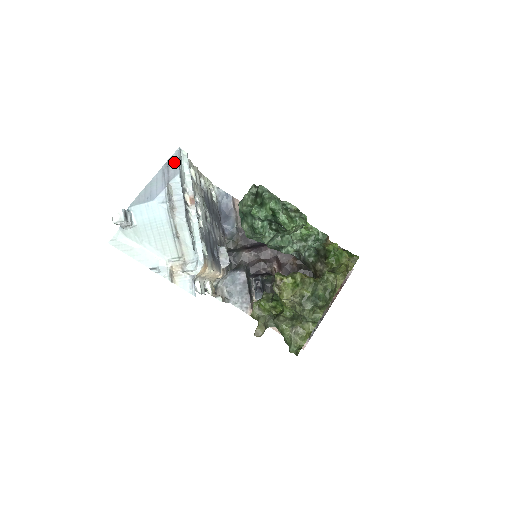
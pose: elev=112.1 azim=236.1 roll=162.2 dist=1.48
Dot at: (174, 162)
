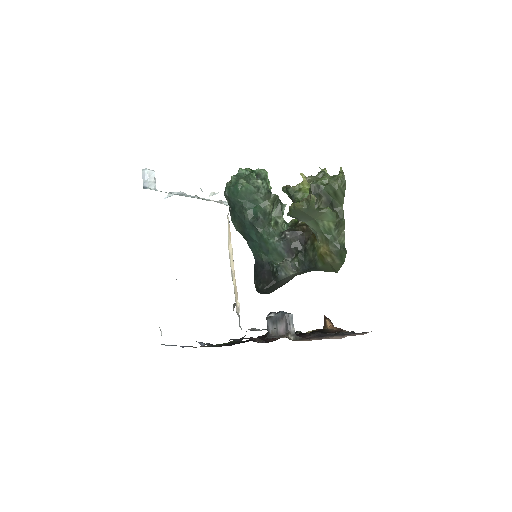
Dot at: occluded
